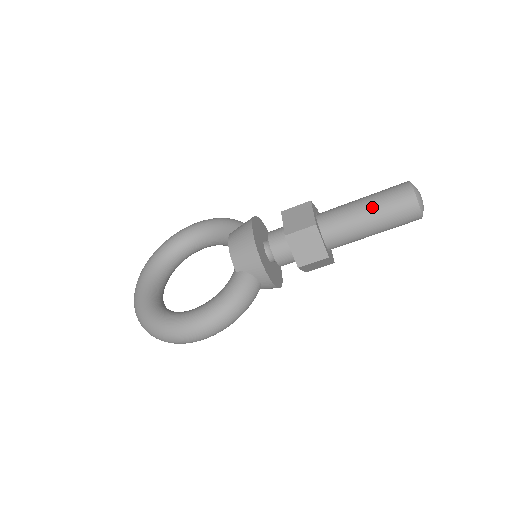
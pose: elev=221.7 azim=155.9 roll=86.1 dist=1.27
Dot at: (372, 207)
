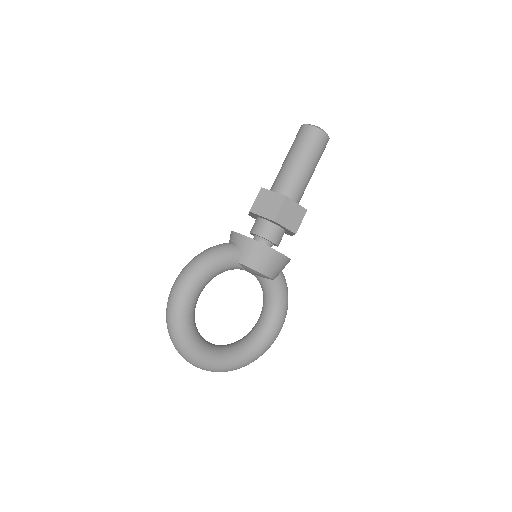
Dot at: (315, 165)
